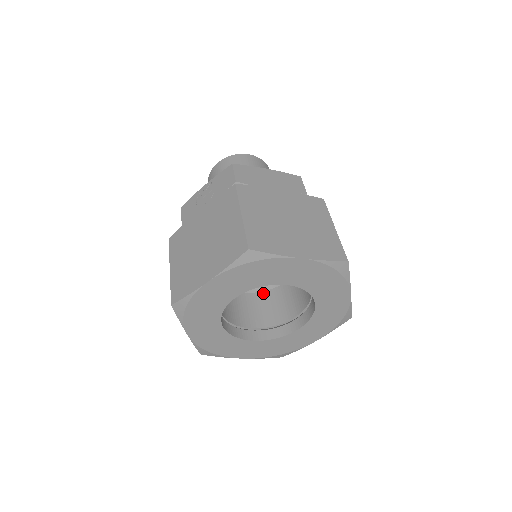
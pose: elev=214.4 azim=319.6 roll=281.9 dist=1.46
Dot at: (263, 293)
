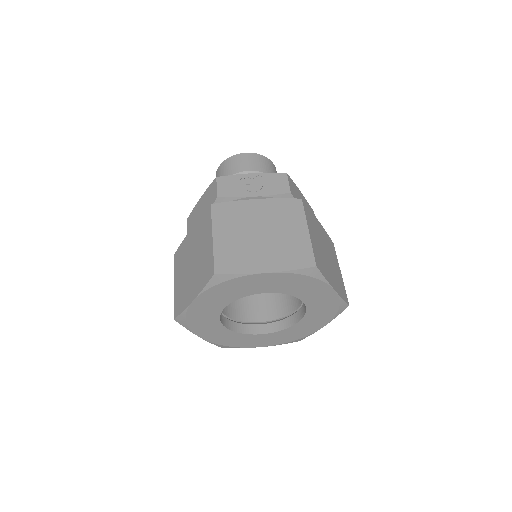
Dot at: occluded
